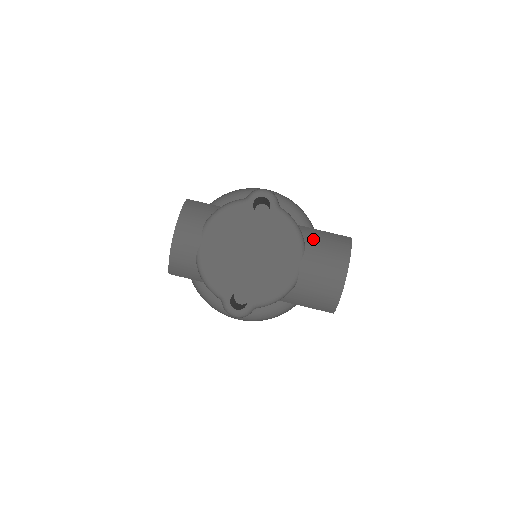
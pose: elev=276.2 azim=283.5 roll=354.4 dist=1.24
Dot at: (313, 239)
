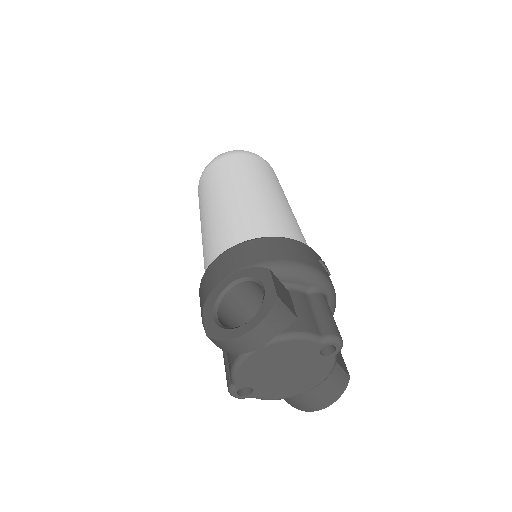
Dot at: (331, 376)
